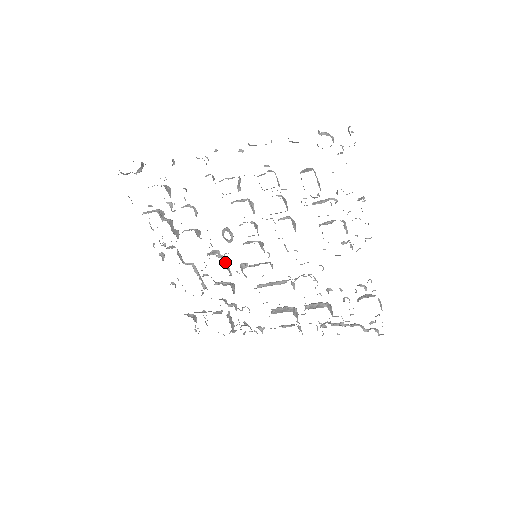
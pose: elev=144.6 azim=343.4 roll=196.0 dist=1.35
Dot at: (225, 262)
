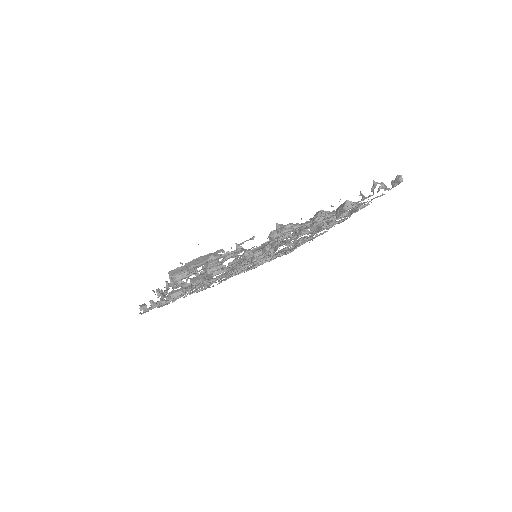
Dot at: occluded
